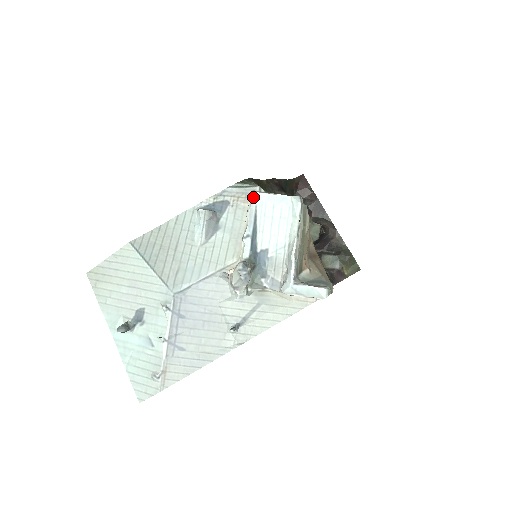
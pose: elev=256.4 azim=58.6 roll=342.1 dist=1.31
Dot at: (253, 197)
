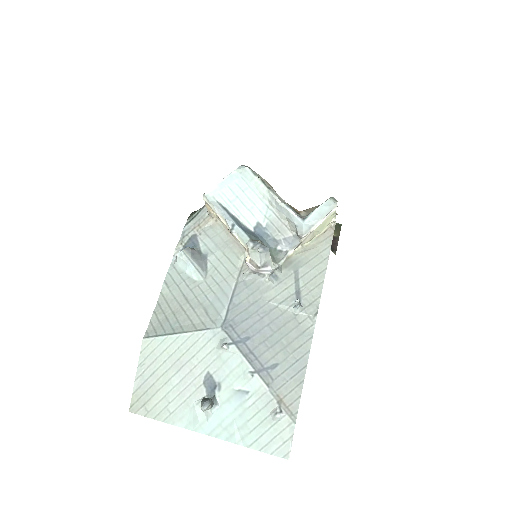
Dot at: (208, 198)
